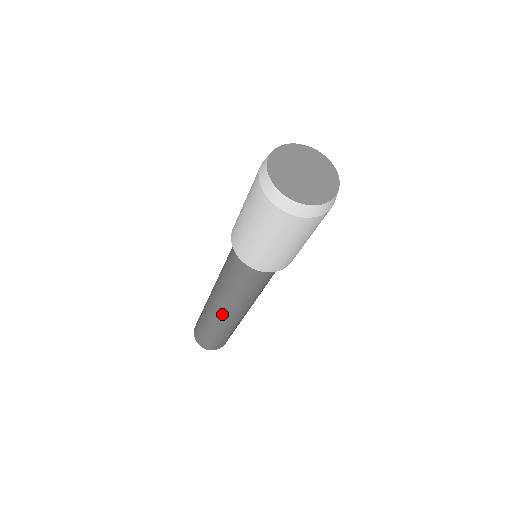
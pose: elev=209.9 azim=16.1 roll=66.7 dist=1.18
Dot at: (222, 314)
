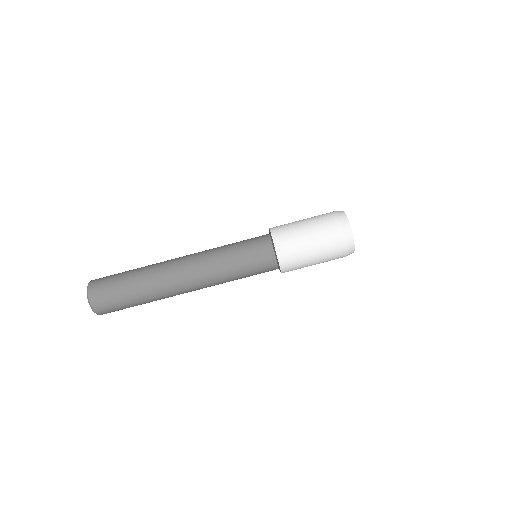
Dot at: (181, 278)
